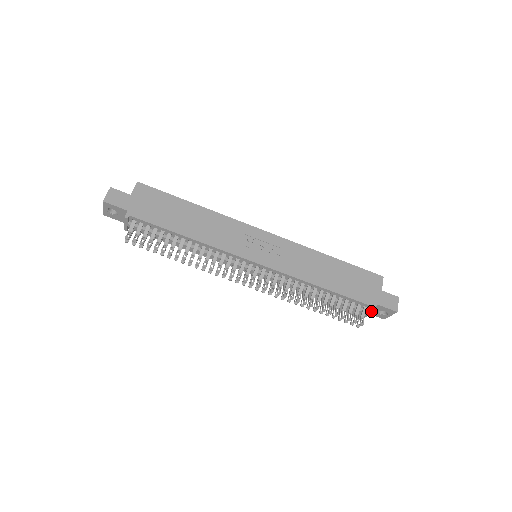
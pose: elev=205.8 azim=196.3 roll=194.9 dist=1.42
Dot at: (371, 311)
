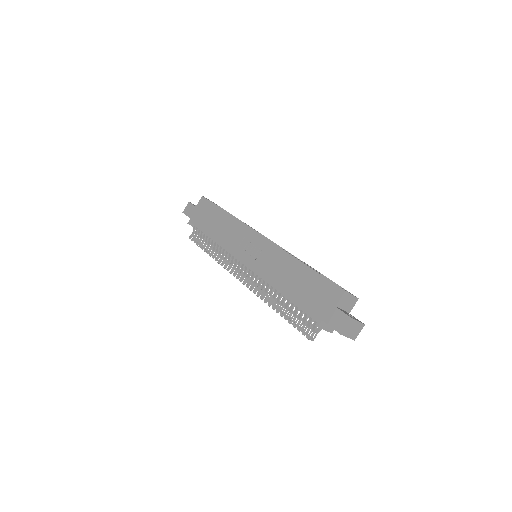
Dot at: (318, 326)
